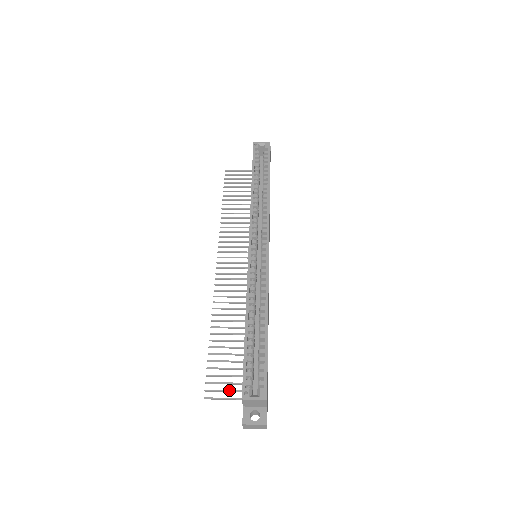
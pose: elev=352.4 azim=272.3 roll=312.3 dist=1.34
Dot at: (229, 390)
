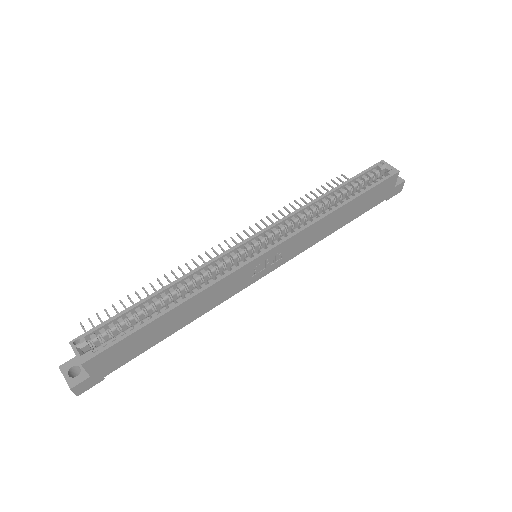
Dot at: occluded
